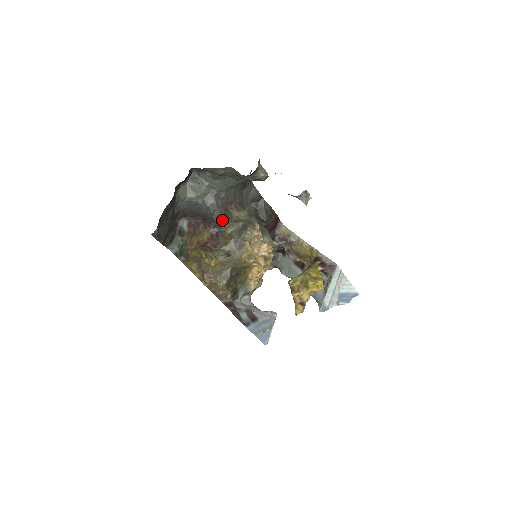
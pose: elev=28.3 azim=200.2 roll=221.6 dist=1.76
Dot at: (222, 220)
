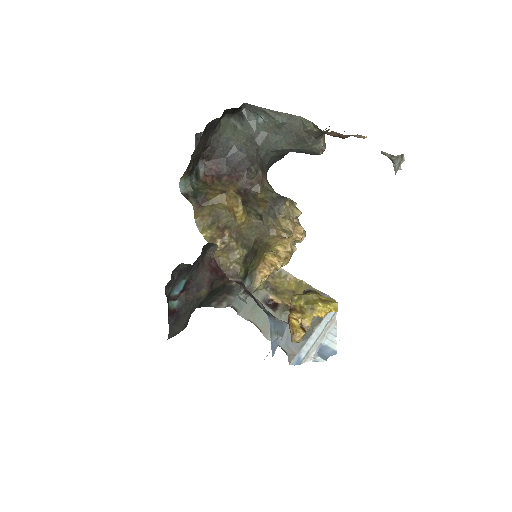
Dot at: (258, 178)
